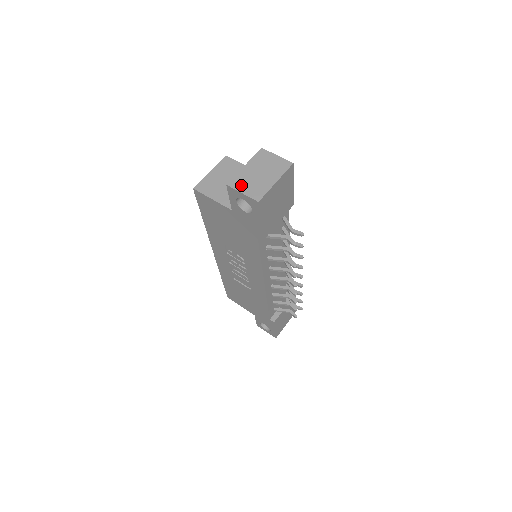
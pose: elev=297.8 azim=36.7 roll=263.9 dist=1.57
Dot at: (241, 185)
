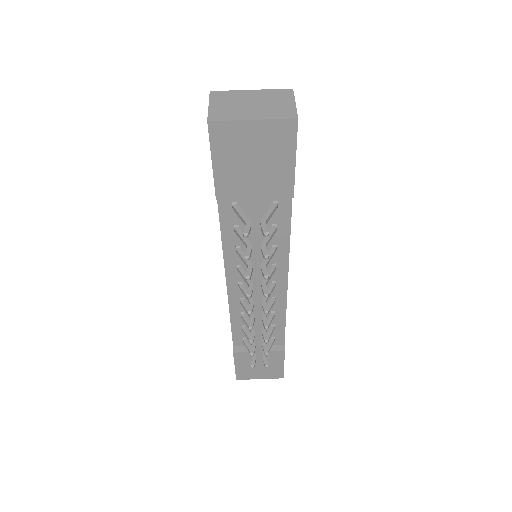
Dot at: (220, 99)
